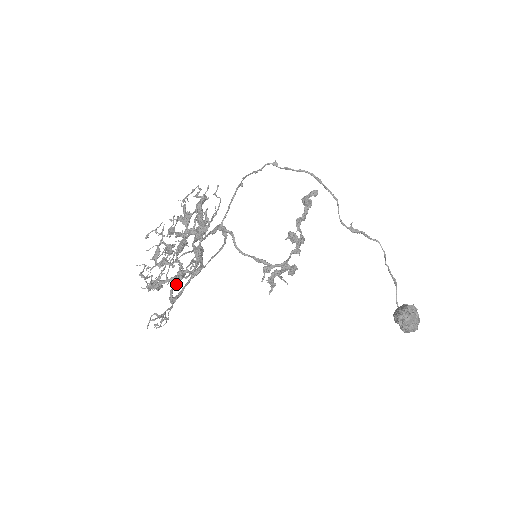
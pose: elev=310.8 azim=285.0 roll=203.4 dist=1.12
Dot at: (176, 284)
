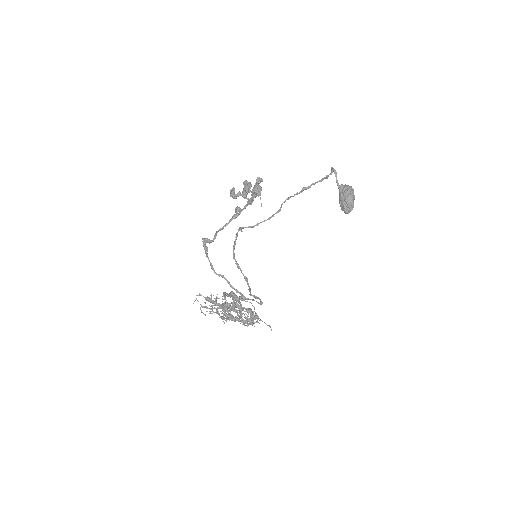
Dot at: occluded
